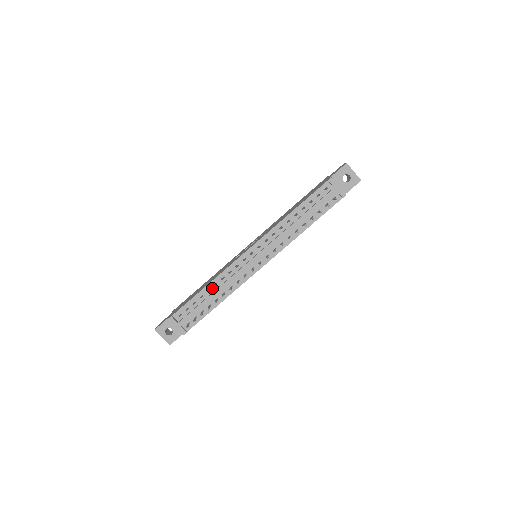
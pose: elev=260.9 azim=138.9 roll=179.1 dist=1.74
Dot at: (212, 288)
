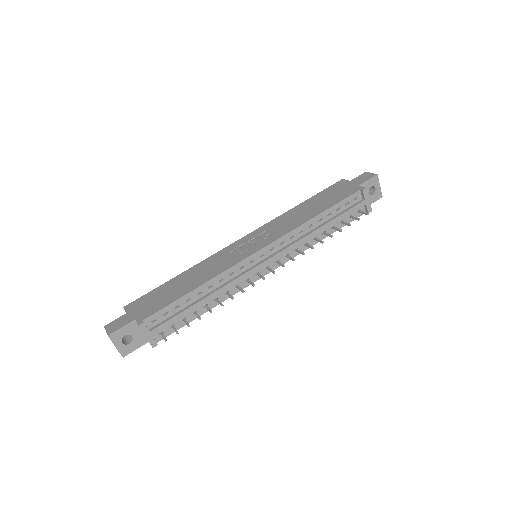
Dot at: (205, 291)
